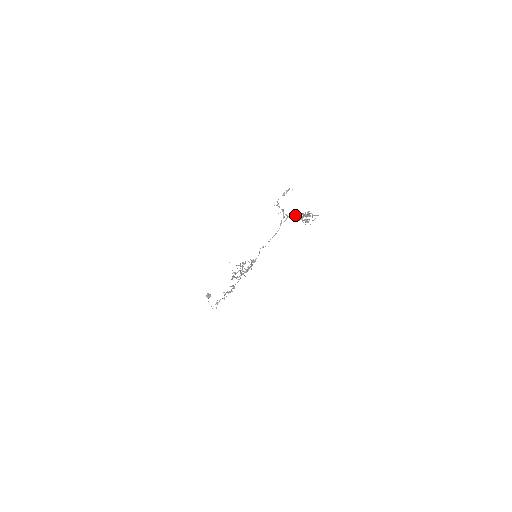
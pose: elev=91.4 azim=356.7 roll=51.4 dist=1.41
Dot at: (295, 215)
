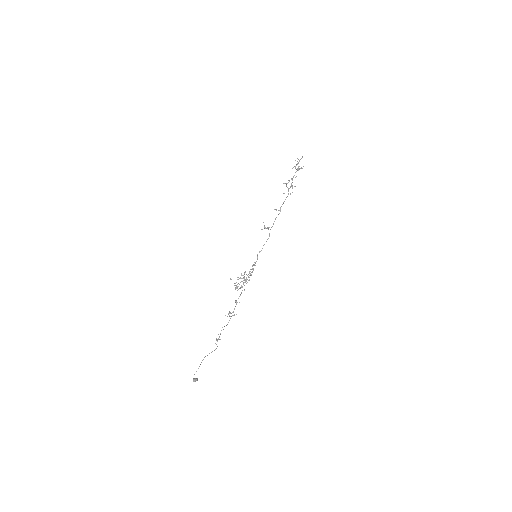
Dot at: (287, 183)
